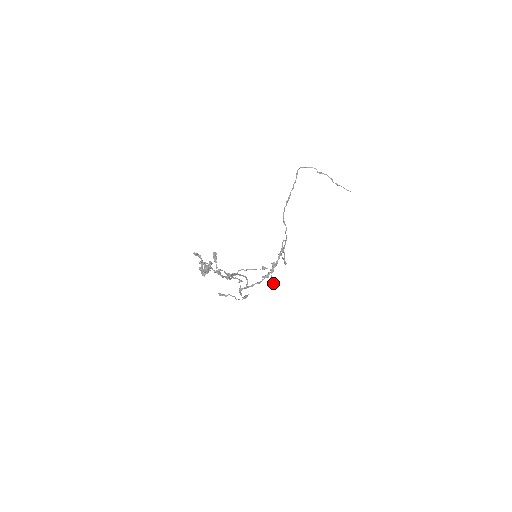
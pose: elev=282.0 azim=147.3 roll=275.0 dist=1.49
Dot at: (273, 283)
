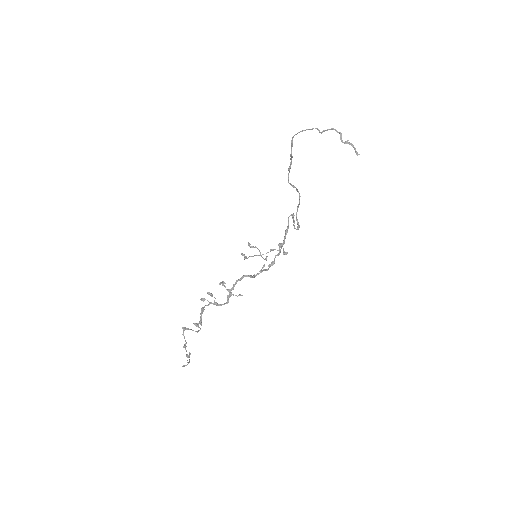
Dot at: (285, 254)
